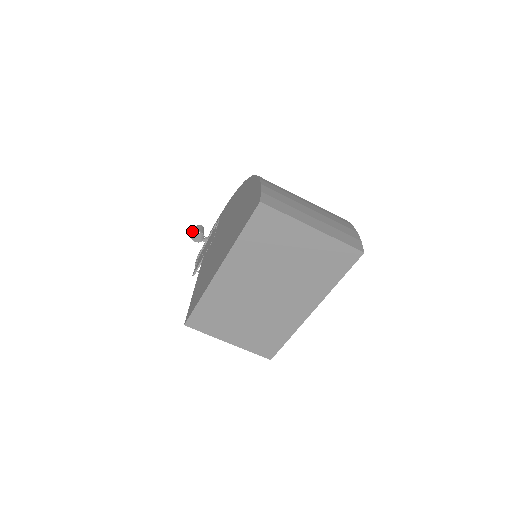
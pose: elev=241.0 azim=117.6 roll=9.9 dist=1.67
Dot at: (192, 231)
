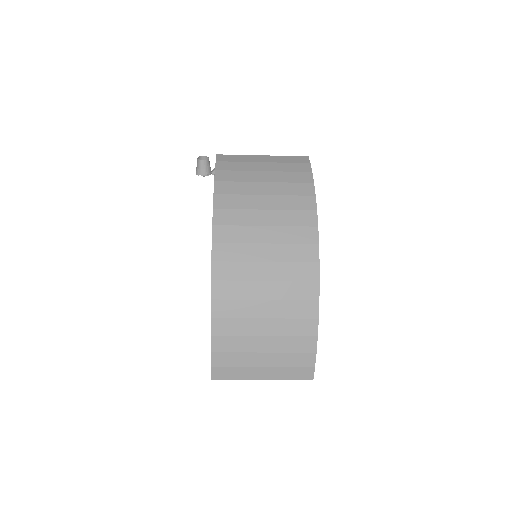
Dot at: occluded
